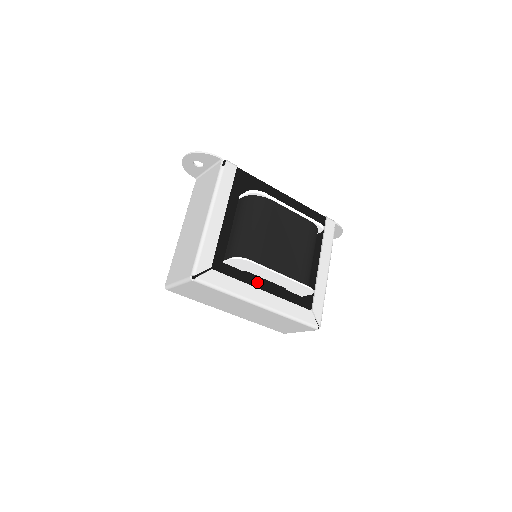
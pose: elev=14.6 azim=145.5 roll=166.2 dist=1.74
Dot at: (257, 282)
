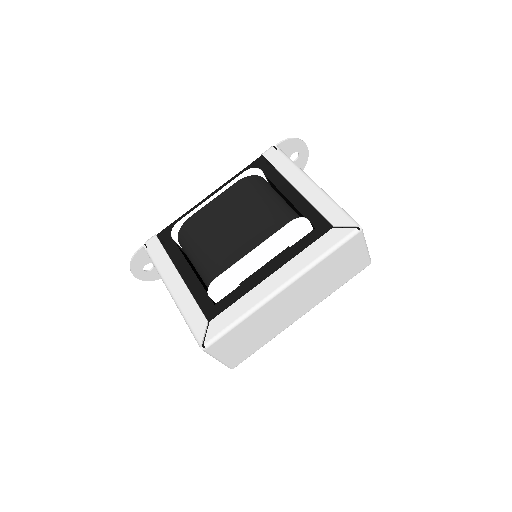
Dot at: (258, 278)
